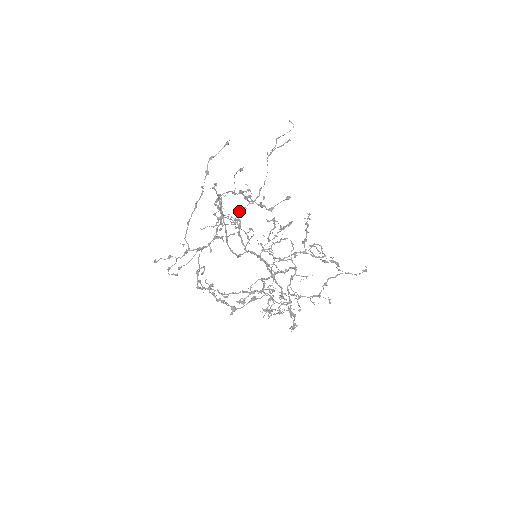
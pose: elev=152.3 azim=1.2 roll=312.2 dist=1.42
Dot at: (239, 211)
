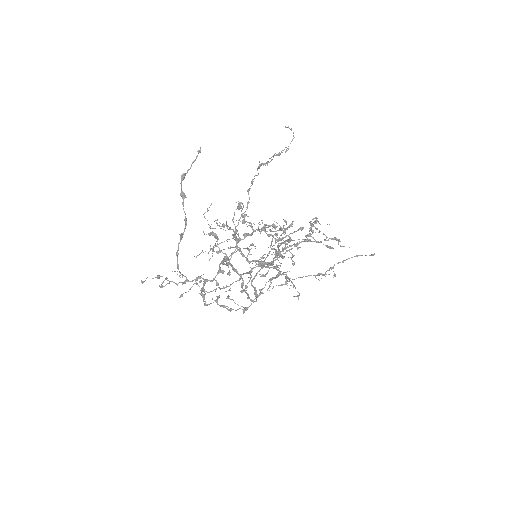
Dot at: (235, 232)
